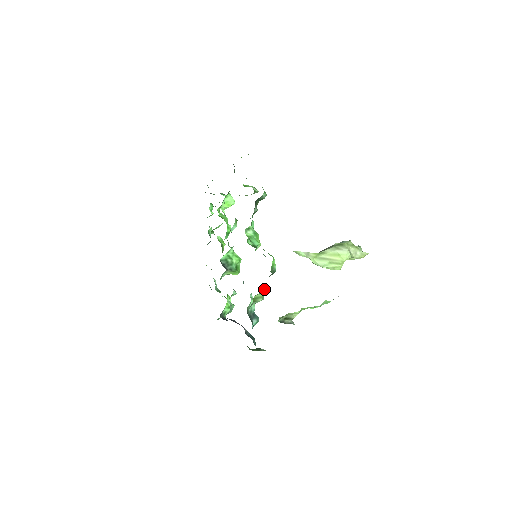
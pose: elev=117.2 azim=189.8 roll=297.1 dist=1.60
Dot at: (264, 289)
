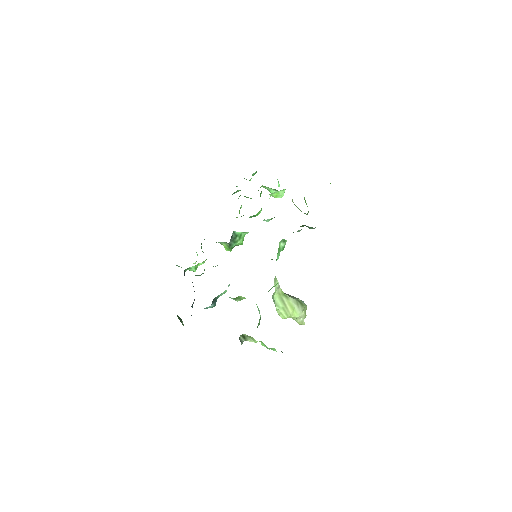
Dot at: occluded
